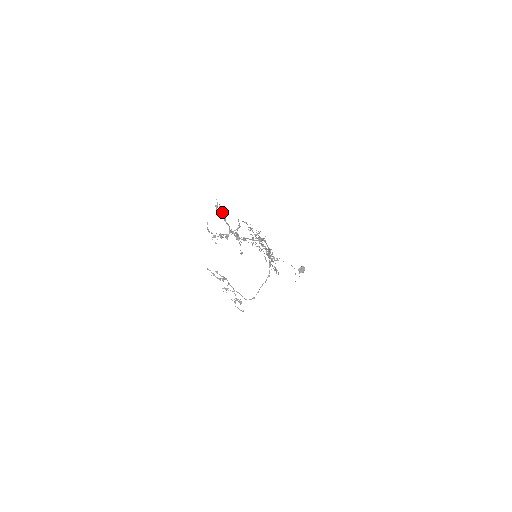
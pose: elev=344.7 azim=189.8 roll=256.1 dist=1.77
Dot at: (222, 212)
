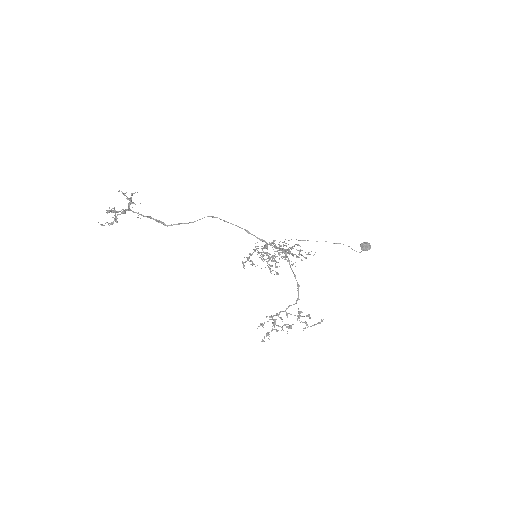
Dot at: (112, 211)
